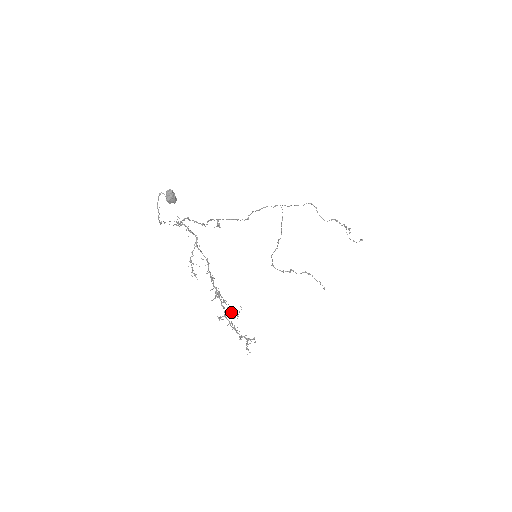
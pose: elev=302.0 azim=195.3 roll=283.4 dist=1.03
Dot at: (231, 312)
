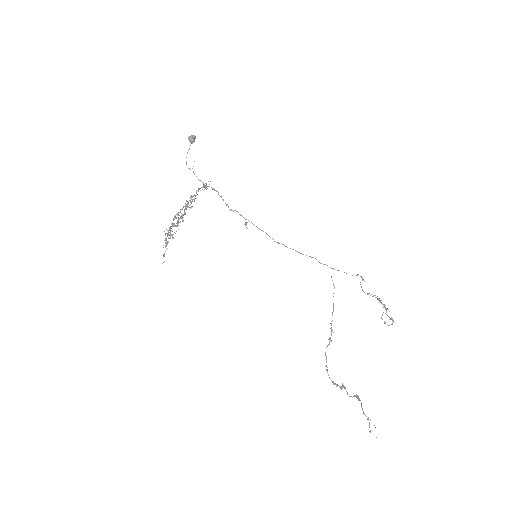
Dot at: occluded
